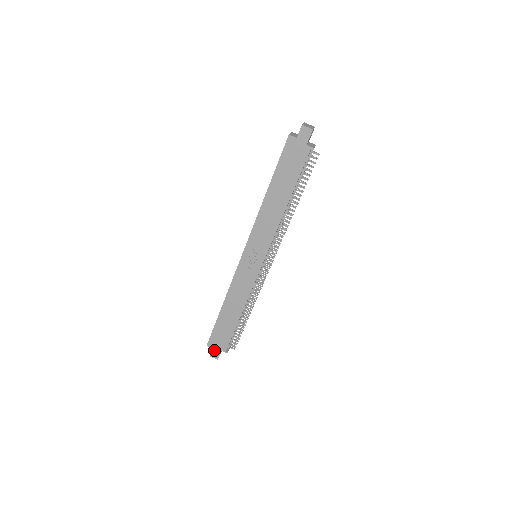
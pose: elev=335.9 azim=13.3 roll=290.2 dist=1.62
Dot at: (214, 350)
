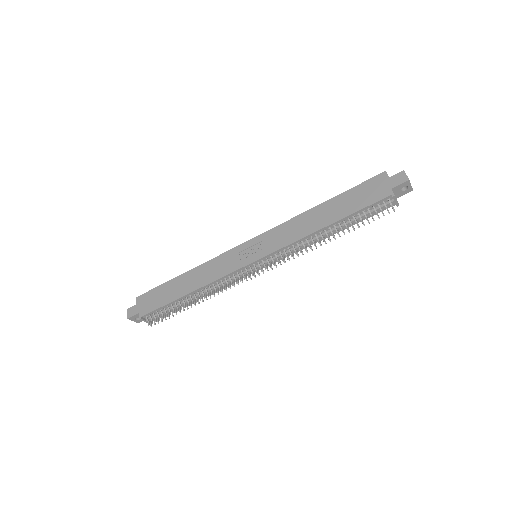
Dot at: (136, 307)
